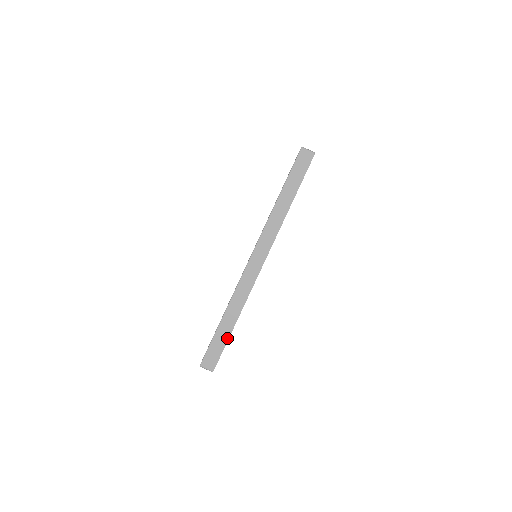
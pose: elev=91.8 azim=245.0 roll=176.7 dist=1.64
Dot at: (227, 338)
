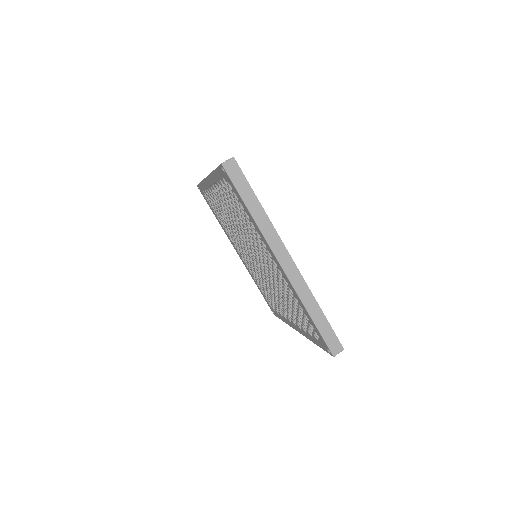
Dot at: (327, 323)
